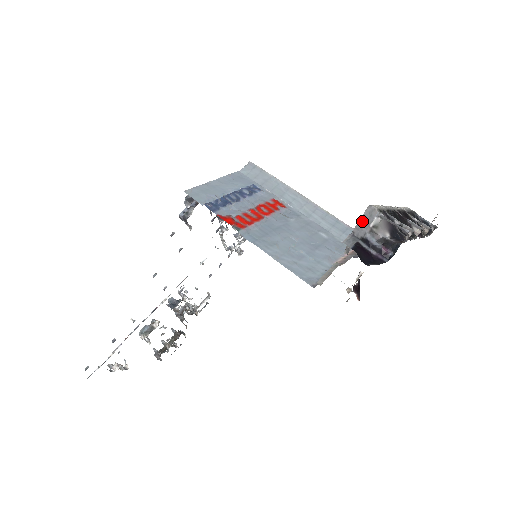
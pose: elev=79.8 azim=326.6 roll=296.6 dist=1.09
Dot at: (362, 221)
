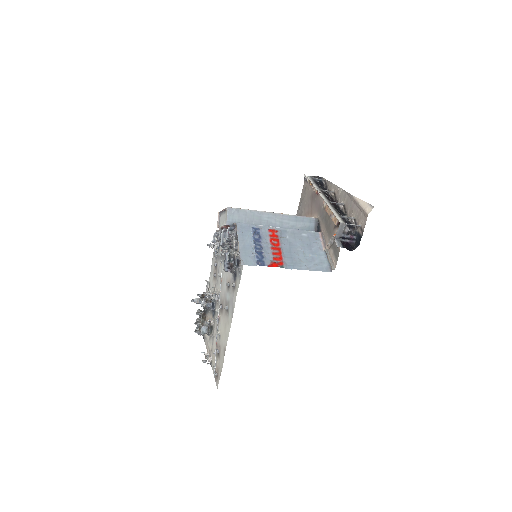
Dot at: (339, 231)
